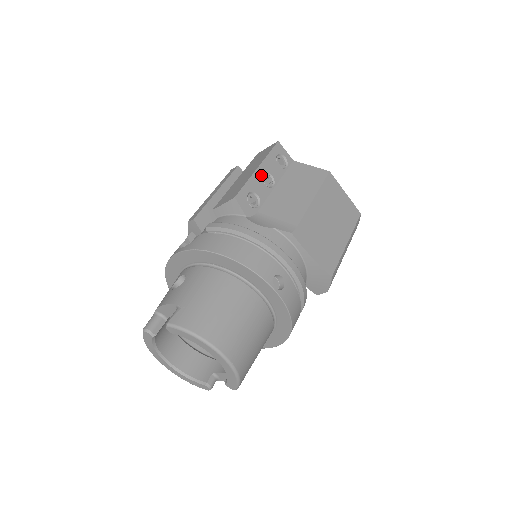
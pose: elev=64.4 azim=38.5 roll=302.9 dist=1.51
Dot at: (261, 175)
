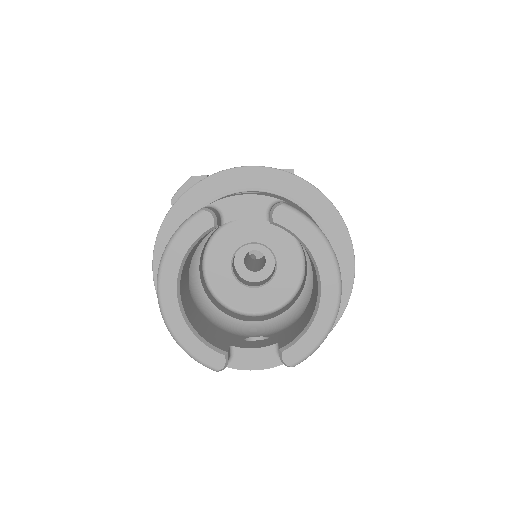
Dot at: occluded
